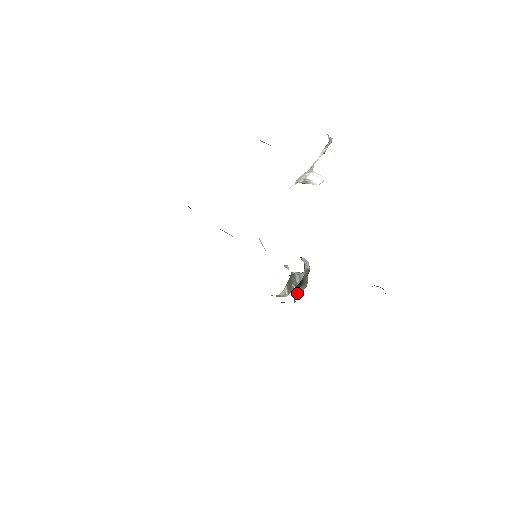
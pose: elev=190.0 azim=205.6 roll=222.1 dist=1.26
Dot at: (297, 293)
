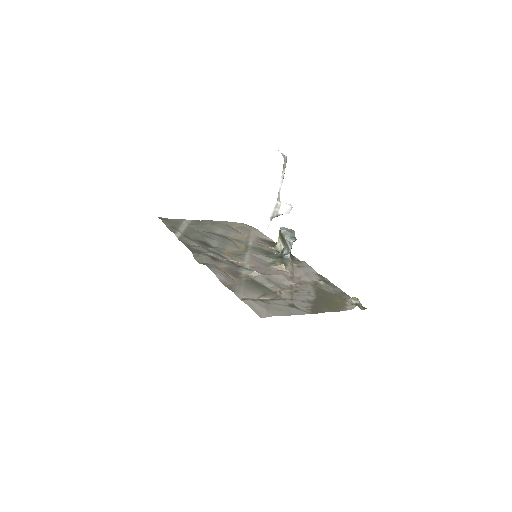
Dot at: occluded
